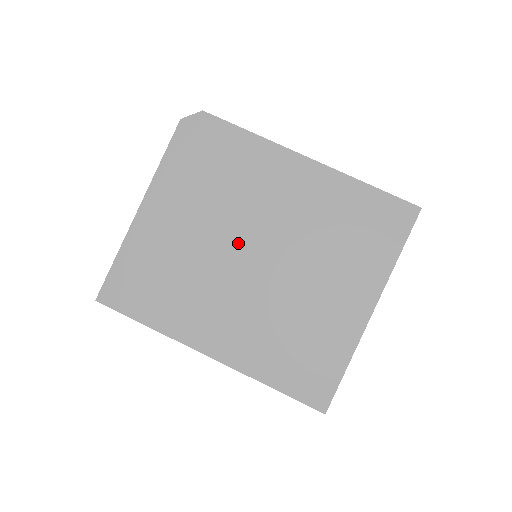
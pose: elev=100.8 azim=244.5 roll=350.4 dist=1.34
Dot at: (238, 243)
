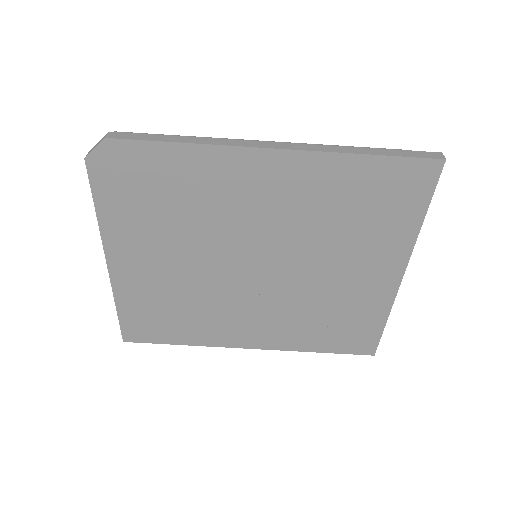
Dot at: (232, 262)
